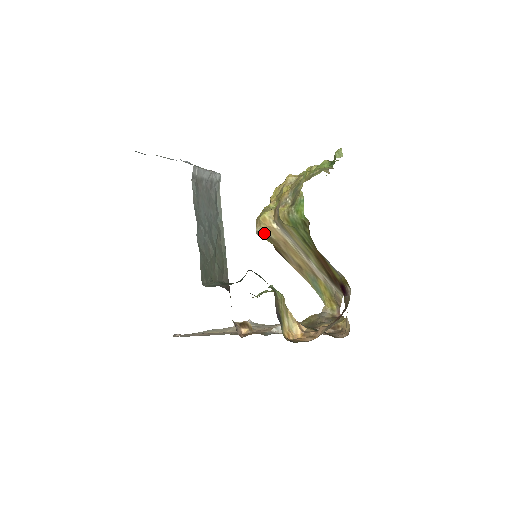
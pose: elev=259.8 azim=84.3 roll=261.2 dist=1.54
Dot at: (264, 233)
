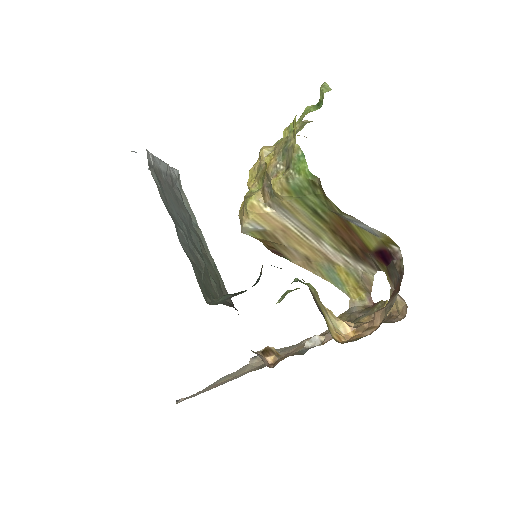
Dot at: (255, 227)
